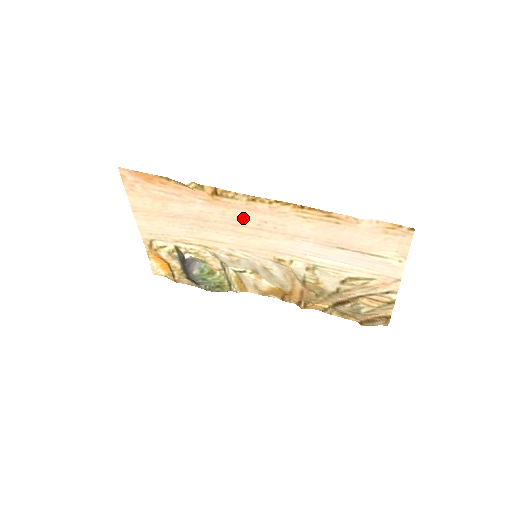
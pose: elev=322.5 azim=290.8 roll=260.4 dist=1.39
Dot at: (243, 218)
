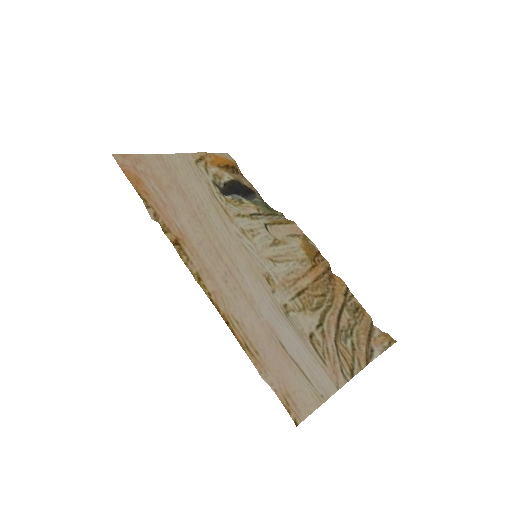
Dot at: (213, 261)
